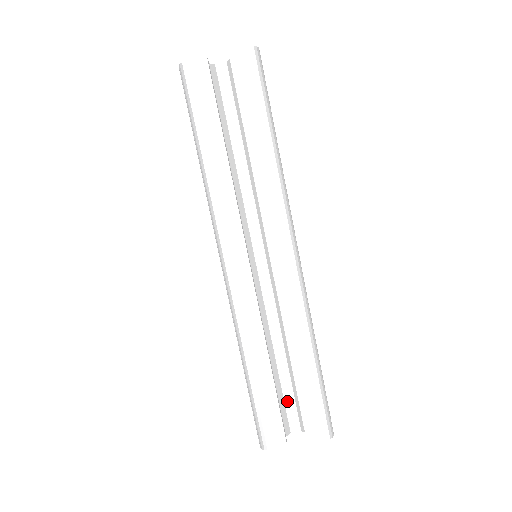
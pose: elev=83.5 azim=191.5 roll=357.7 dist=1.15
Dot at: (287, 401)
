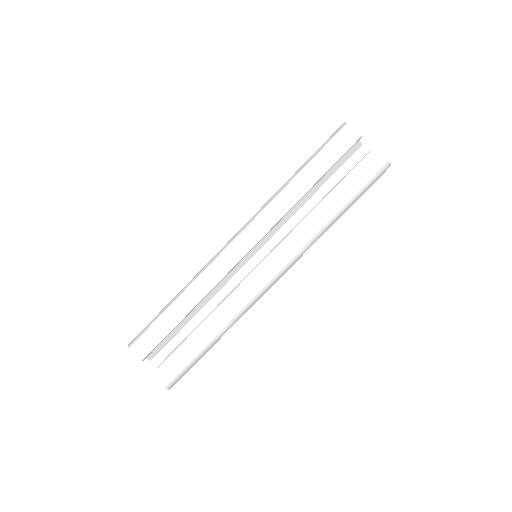
Dot at: (171, 343)
